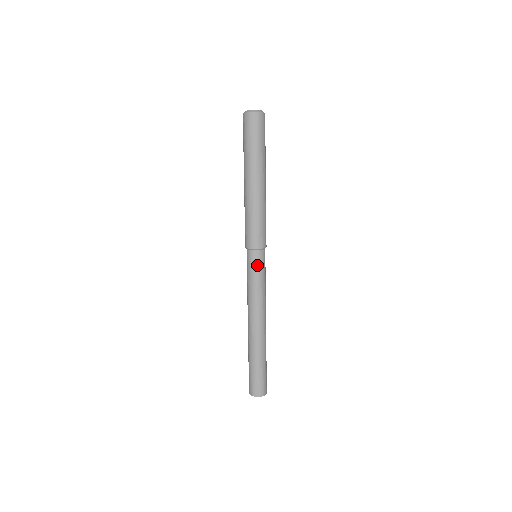
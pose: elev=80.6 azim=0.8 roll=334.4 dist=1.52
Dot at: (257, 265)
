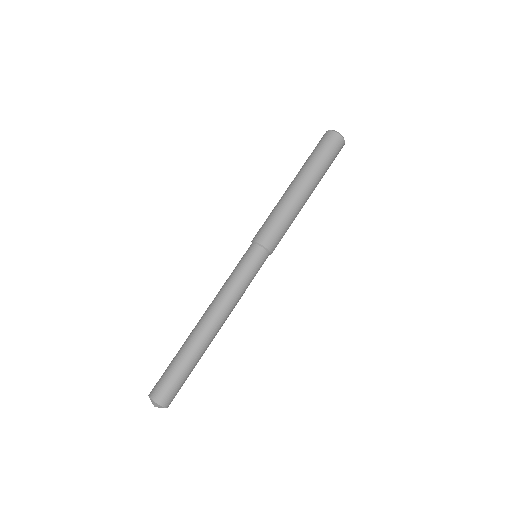
Dot at: (245, 257)
